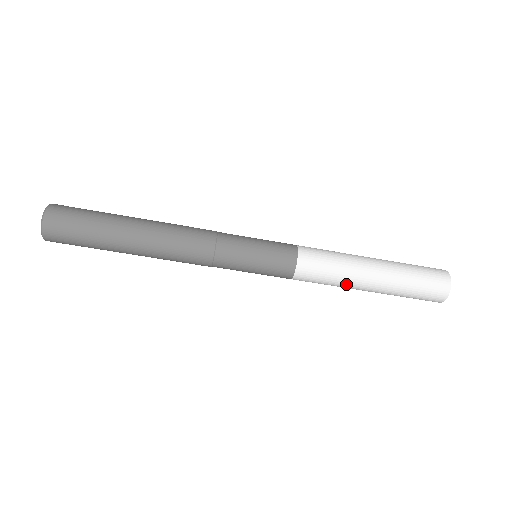
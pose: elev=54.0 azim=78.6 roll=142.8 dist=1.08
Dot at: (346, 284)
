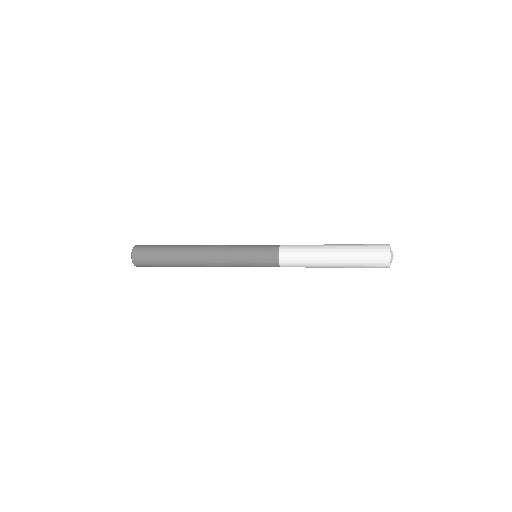
Dot at: occluded
